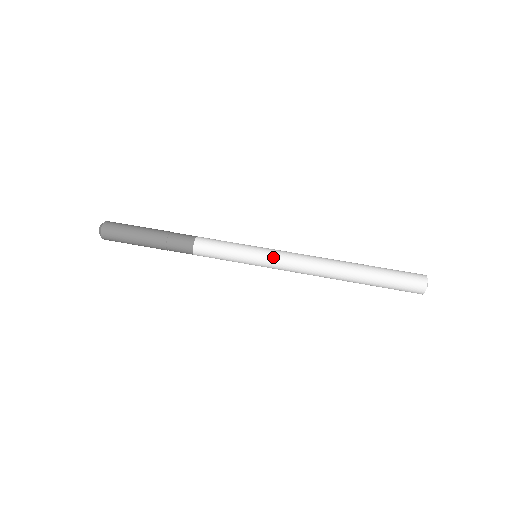
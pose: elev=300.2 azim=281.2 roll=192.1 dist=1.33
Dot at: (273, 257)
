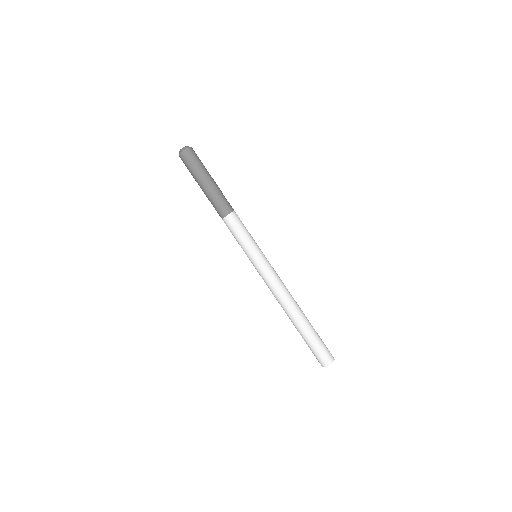
Dot at: (258, 272)
